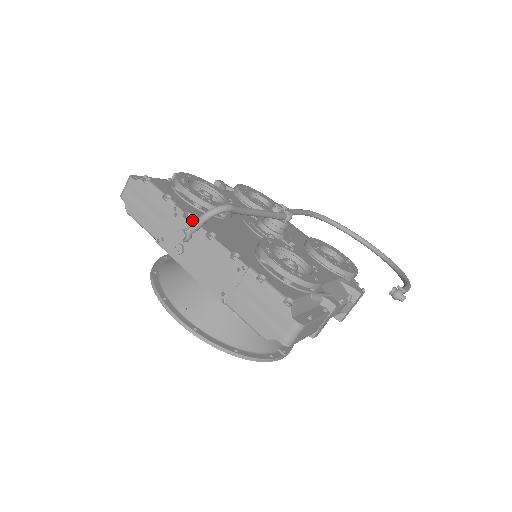
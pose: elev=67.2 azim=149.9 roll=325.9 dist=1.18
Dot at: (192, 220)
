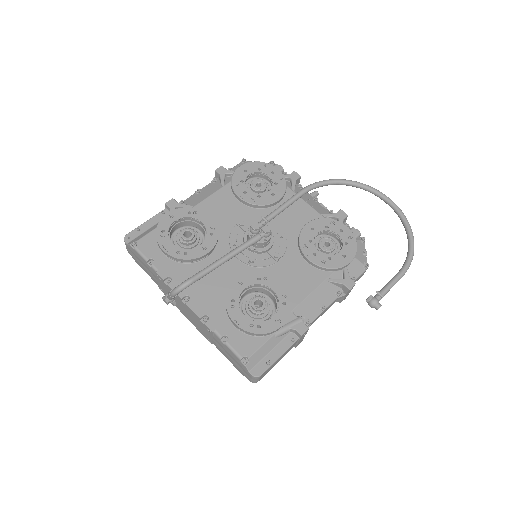
Dot at: (170, 287)
